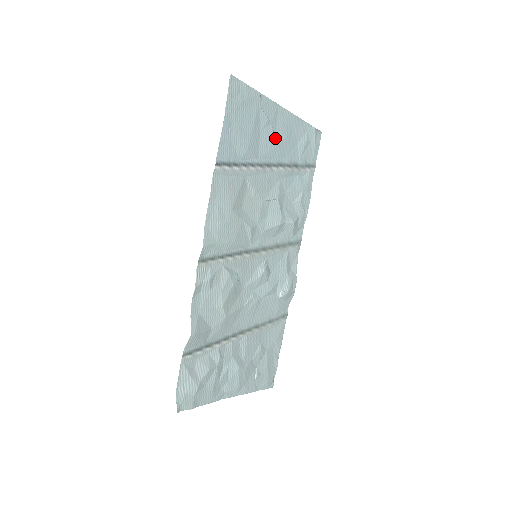
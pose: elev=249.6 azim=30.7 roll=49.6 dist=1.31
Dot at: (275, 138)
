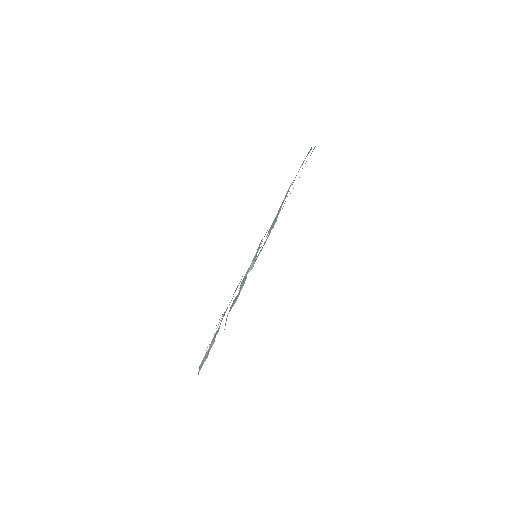
Dot at: occluded
